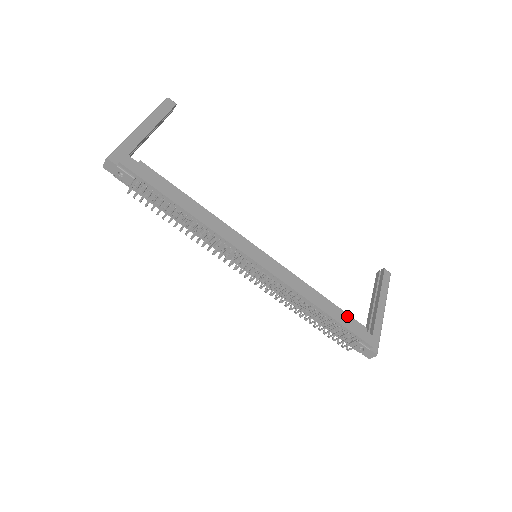
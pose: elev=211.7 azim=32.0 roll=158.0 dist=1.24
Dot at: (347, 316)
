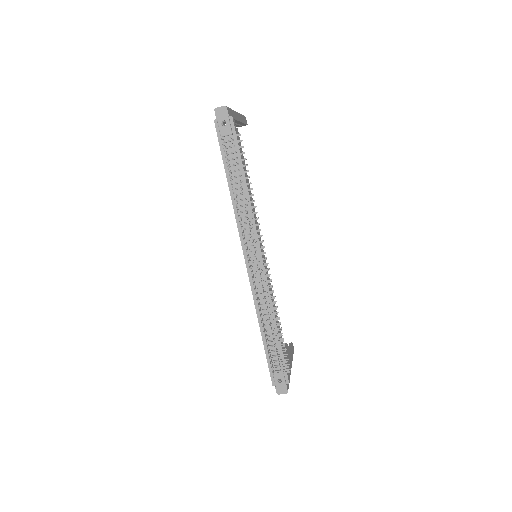
Dot at: occluded
